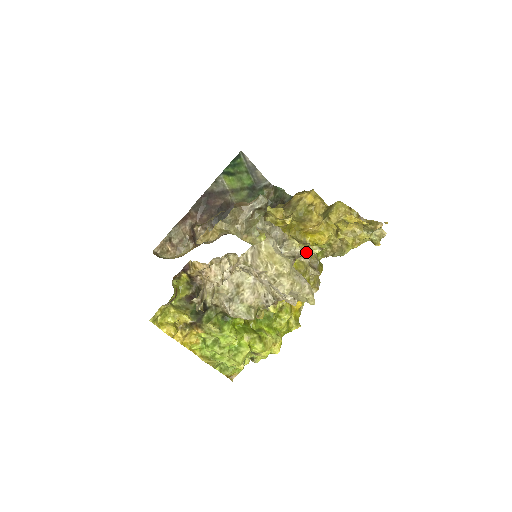
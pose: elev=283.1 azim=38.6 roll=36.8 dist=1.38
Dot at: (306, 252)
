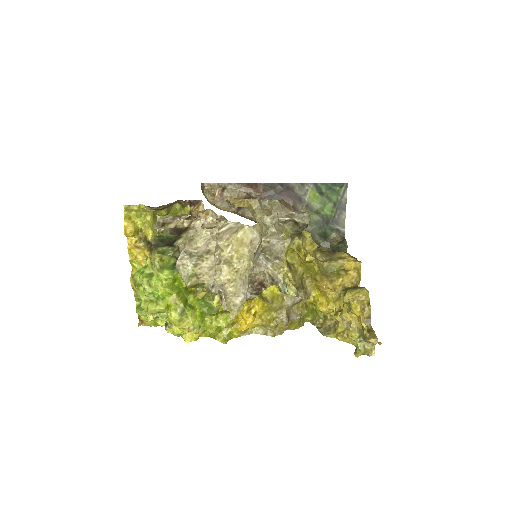
Dot at: (284, 285)
